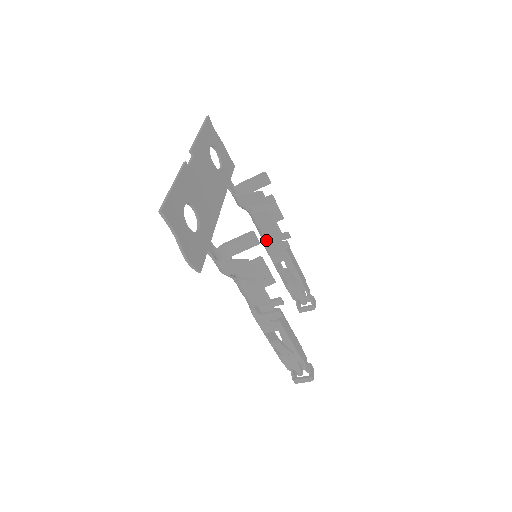
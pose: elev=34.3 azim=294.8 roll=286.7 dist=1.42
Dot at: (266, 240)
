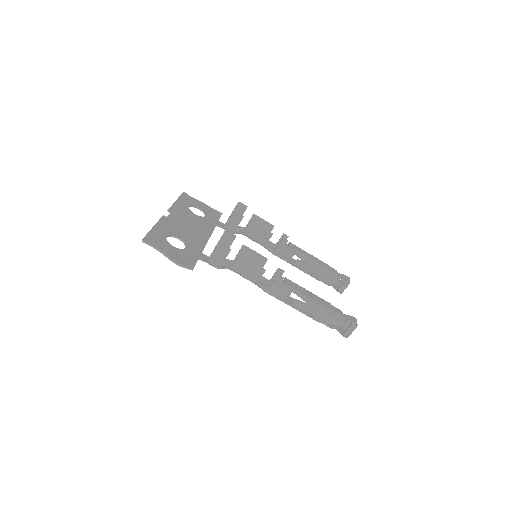
Dot at: (268, 247)
